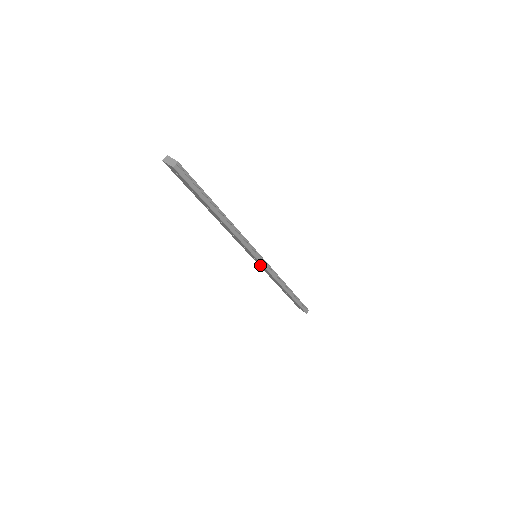
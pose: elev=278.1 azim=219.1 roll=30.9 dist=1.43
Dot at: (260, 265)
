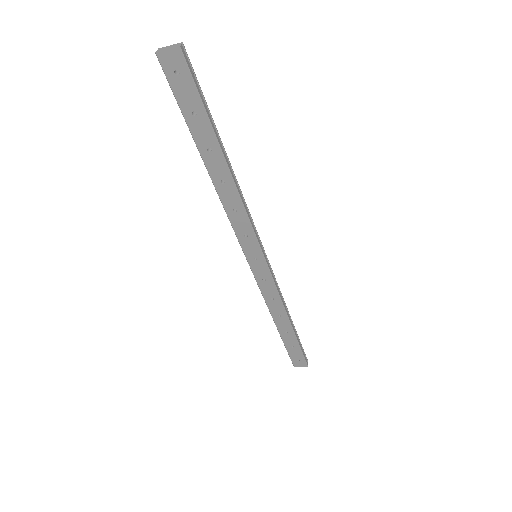
Dot at: (260, 275)
